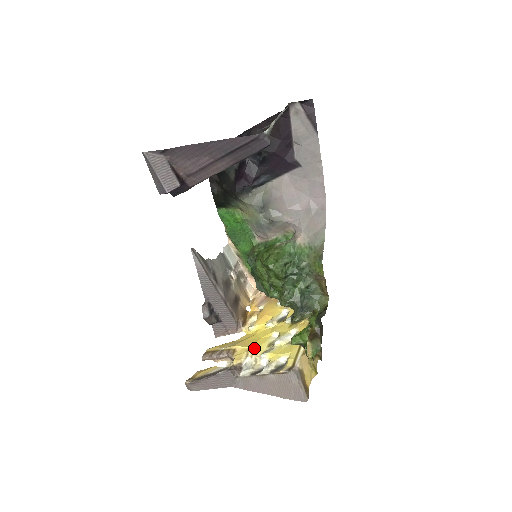
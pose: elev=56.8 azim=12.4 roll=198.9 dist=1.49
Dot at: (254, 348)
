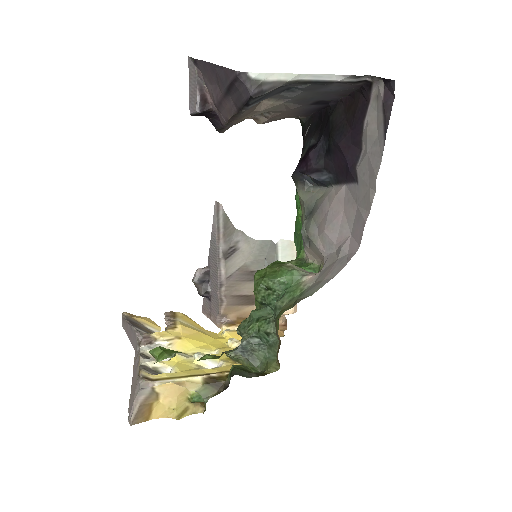
Dot at: (184, 342)
